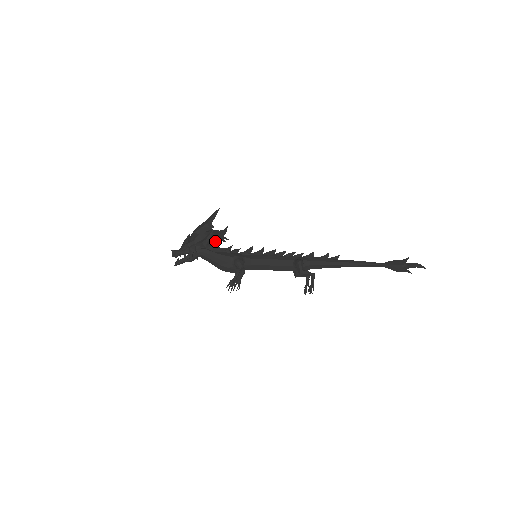
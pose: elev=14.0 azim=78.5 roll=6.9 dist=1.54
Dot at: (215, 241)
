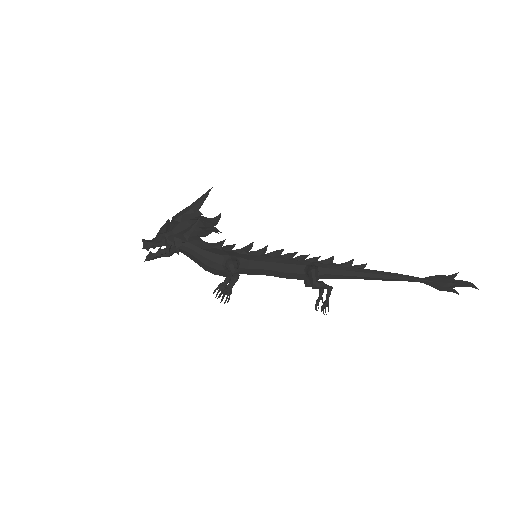
Dot at: (202, 233)
